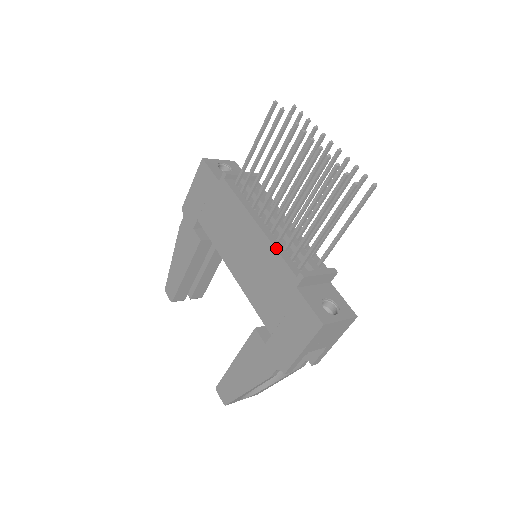
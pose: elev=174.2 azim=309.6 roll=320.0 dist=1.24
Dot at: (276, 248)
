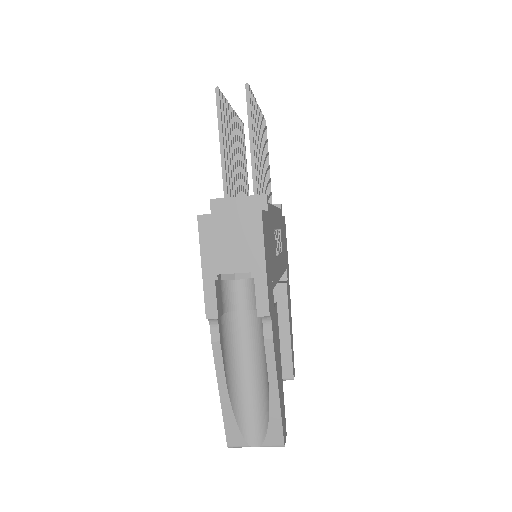
Dot at: occluded
